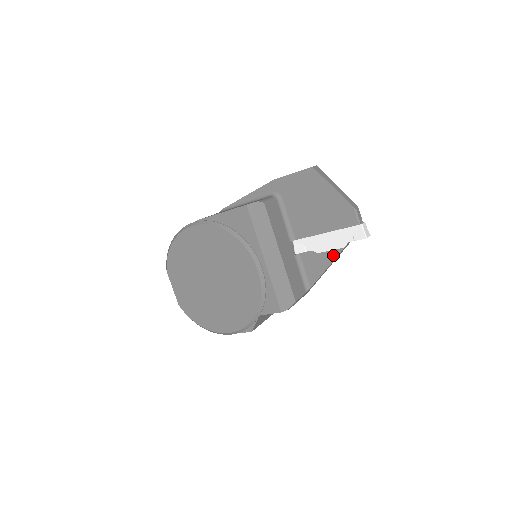
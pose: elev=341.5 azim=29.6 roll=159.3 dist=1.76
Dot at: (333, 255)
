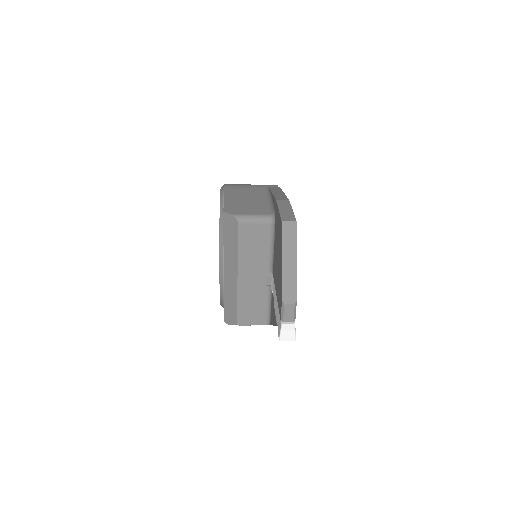
Dot at: (275, 320)
